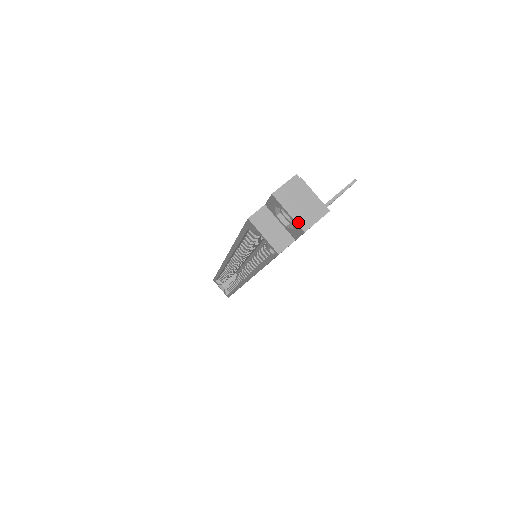
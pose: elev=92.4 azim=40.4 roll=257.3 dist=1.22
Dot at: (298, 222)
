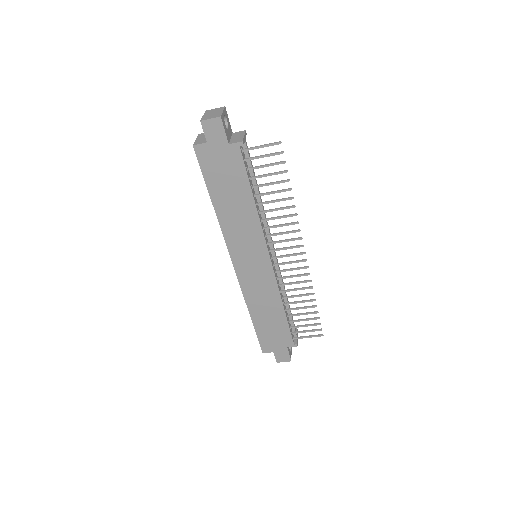
Dot at: (203, 118)
